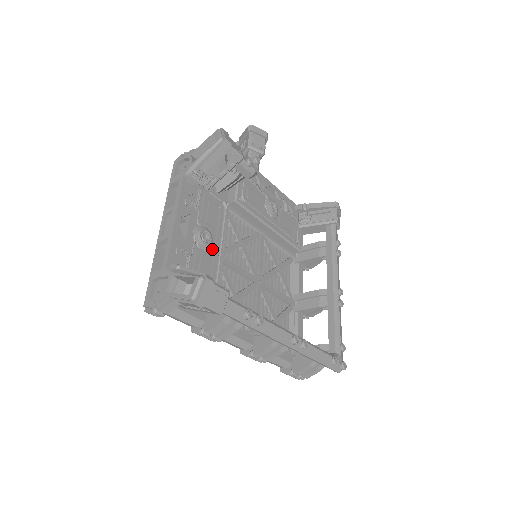
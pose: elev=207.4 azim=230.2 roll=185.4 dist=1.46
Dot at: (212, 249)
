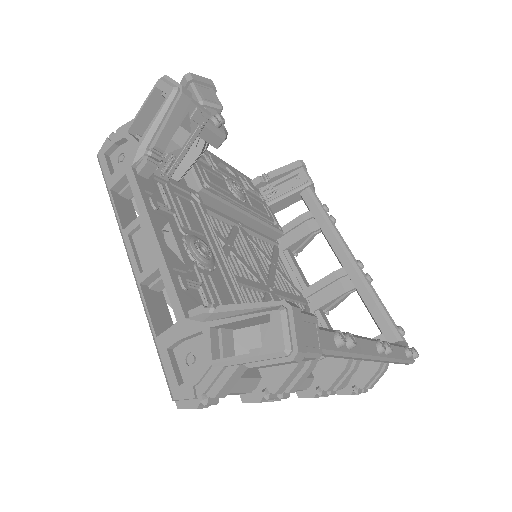
Dot at: (215, 265)
